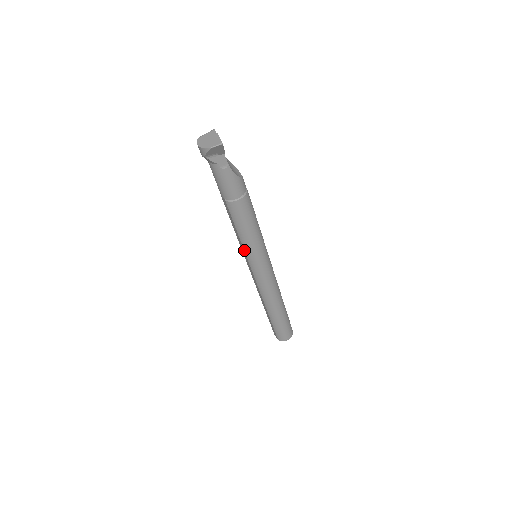
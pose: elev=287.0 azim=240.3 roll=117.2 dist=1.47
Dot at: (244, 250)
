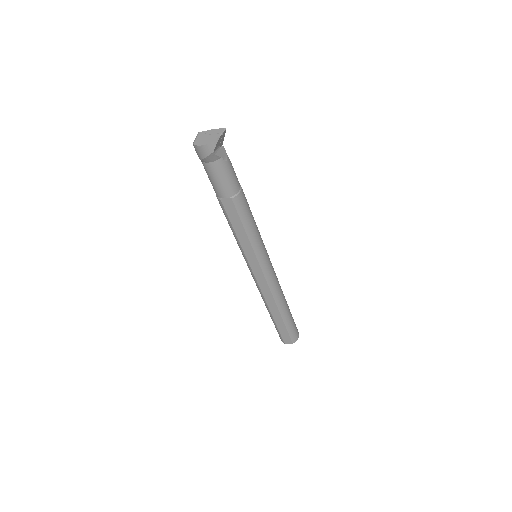
Dot at: (253, 249)
